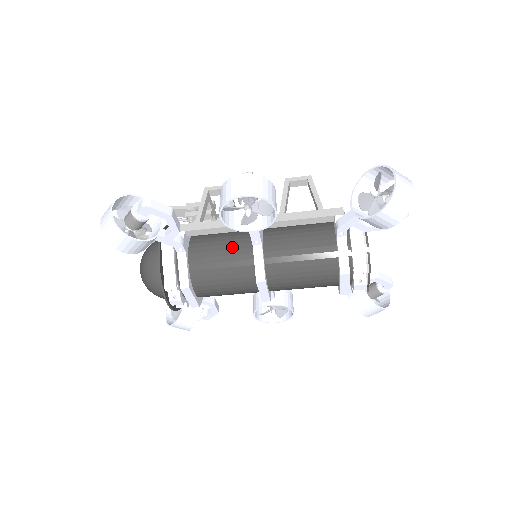
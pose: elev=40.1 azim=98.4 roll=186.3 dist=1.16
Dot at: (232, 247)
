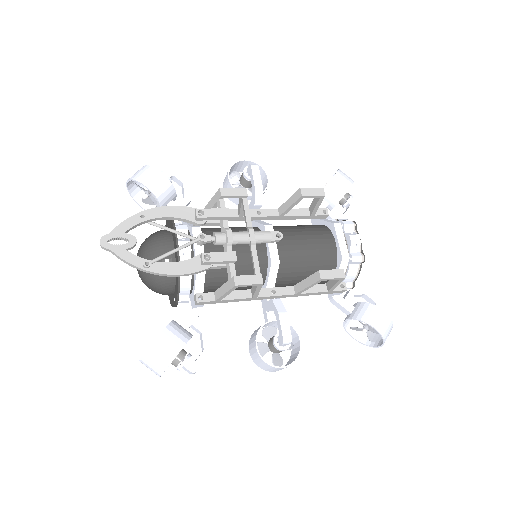
Dot at: occluded
